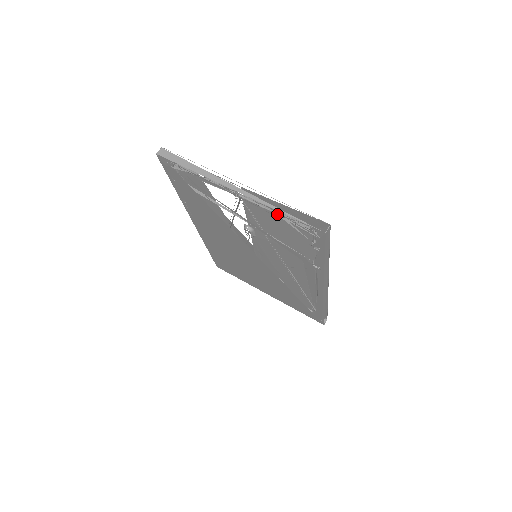
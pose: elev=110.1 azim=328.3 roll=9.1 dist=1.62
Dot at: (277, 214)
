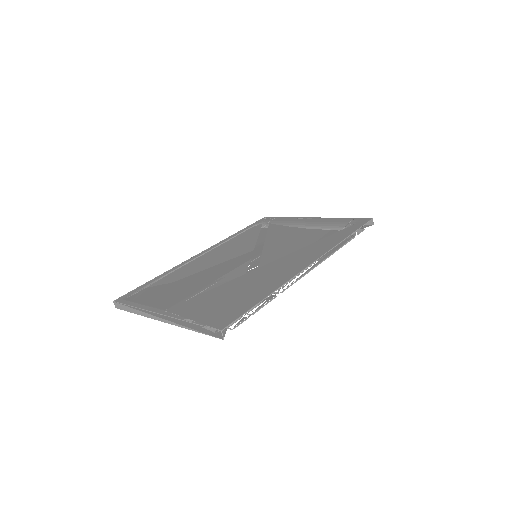
Dot at: occluded
